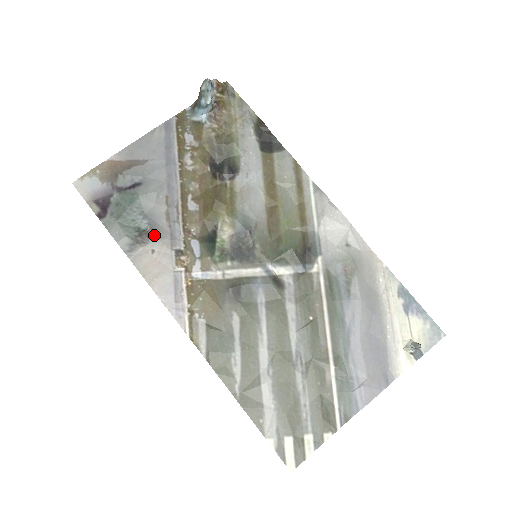
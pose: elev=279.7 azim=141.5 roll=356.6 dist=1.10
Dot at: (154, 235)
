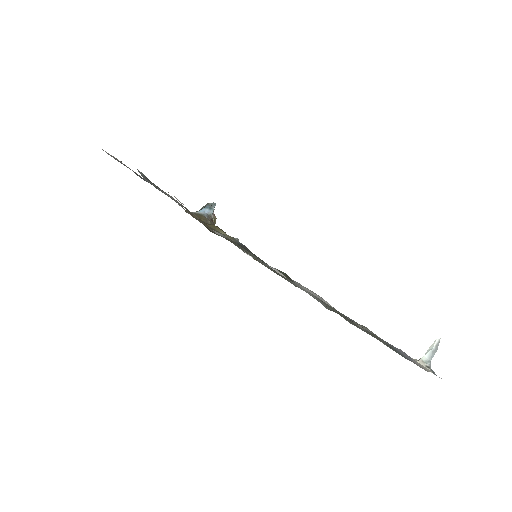
Dot at: occluded
